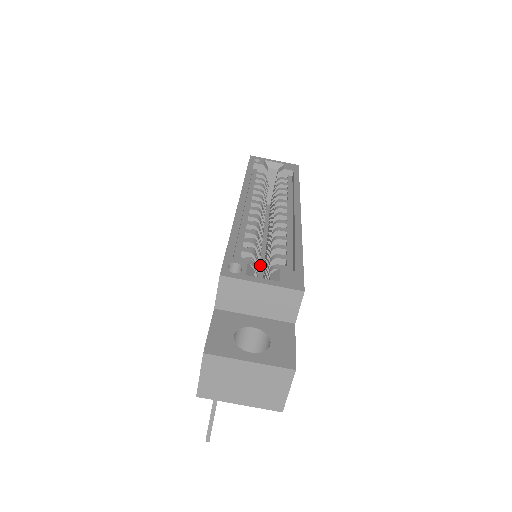
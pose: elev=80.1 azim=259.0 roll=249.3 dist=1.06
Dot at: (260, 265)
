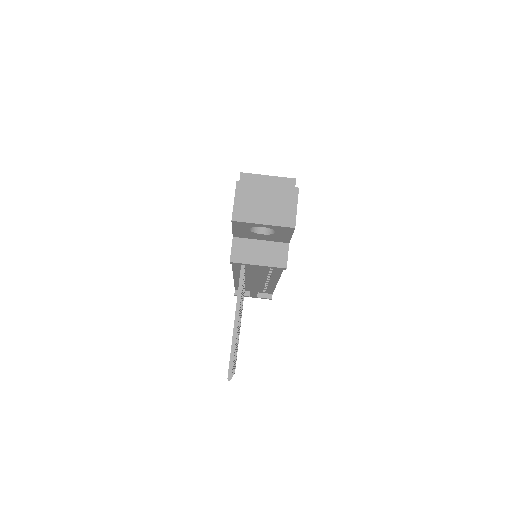
Dot at: occluded
